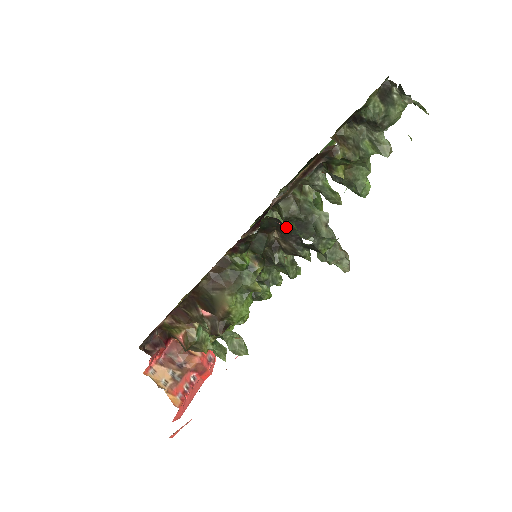
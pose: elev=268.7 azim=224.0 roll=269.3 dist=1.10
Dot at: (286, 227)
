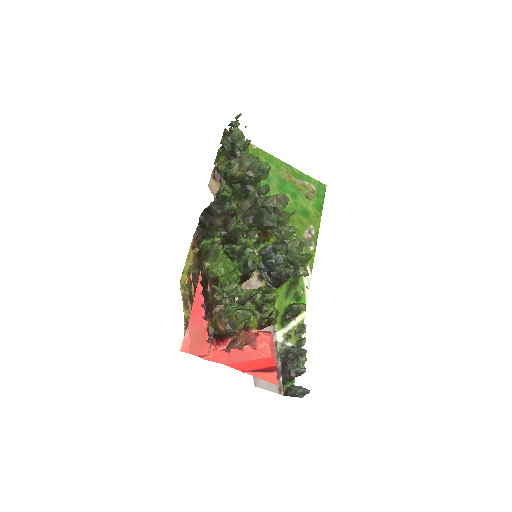
Dot at: (298, 241)
